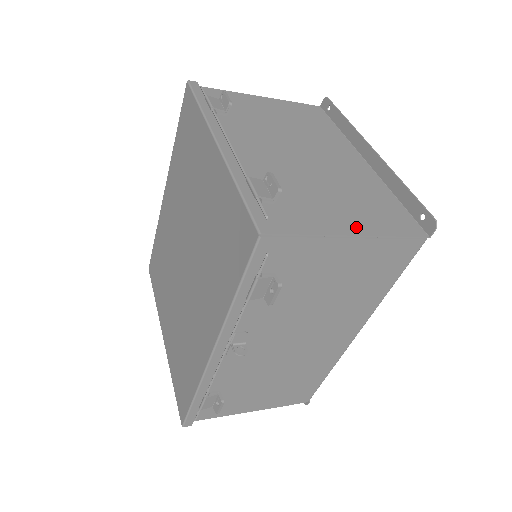
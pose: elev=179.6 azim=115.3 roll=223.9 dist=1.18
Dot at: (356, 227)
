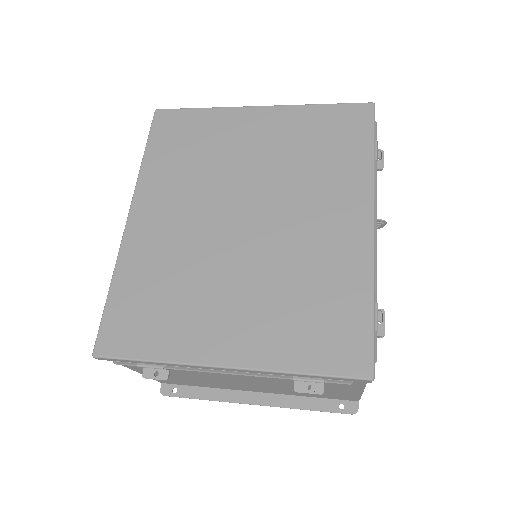
Dot at: occluded
